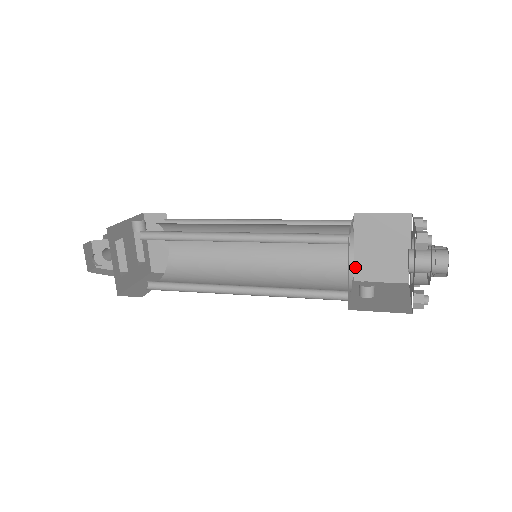
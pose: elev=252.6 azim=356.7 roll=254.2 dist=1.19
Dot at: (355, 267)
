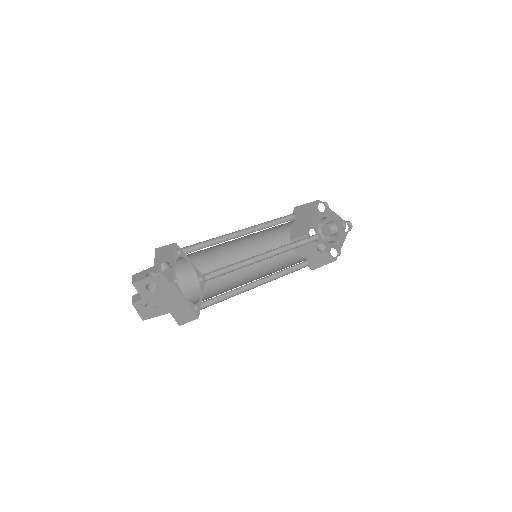
Dot at: occluded
